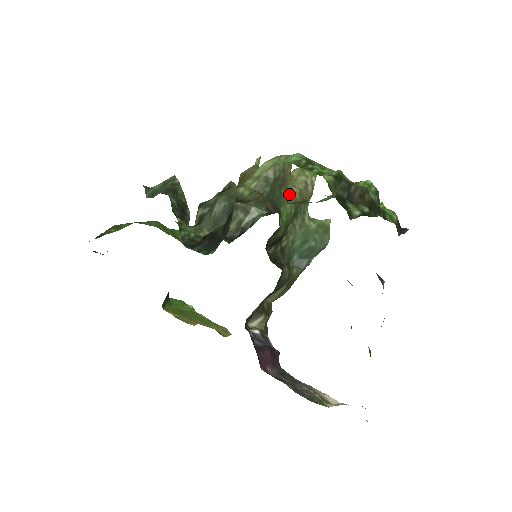
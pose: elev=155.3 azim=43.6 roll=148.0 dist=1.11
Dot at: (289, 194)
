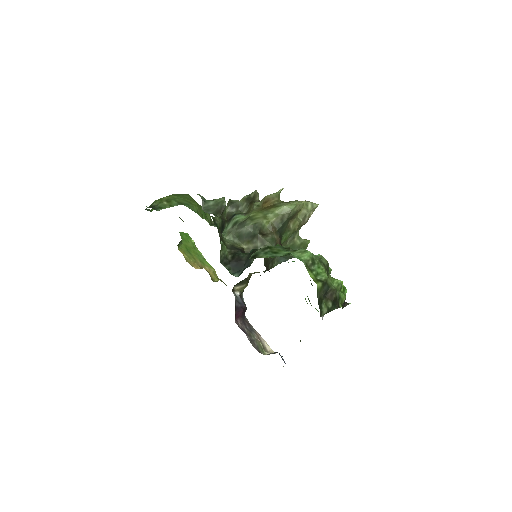
Dot at: (292, 225)
